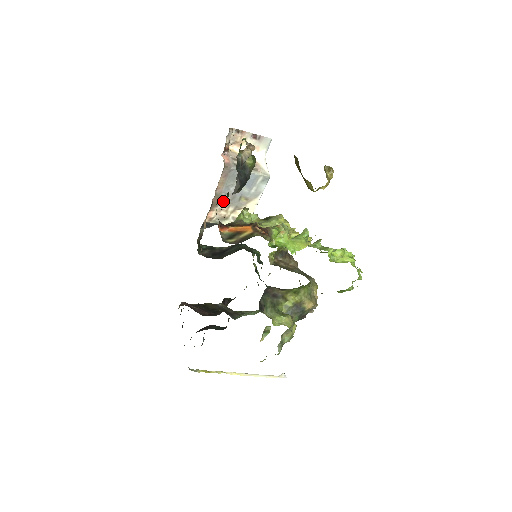
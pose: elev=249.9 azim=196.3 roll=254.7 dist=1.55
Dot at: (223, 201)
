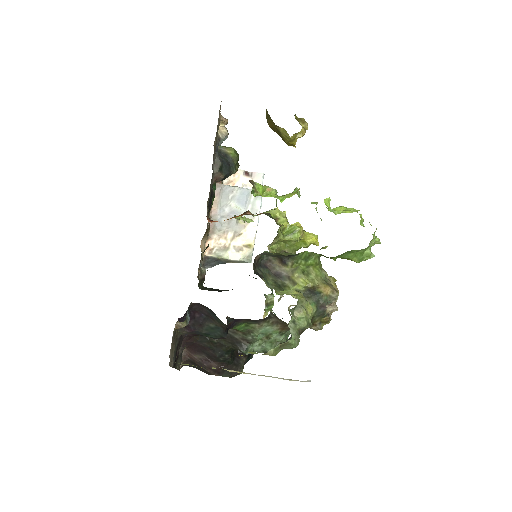
Dot at: (220, 226)
